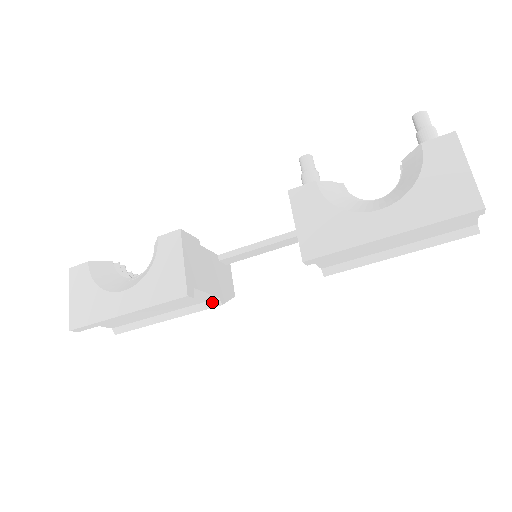
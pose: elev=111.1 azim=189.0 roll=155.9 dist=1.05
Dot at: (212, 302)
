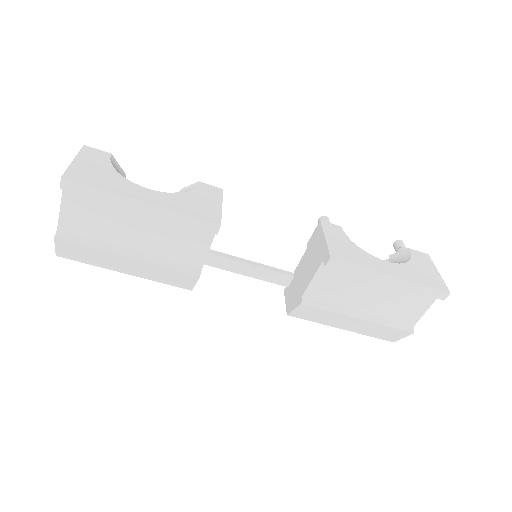
Dot at: (192, 268)
